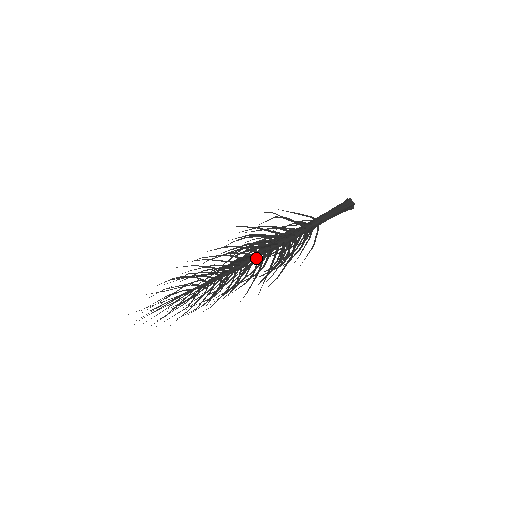
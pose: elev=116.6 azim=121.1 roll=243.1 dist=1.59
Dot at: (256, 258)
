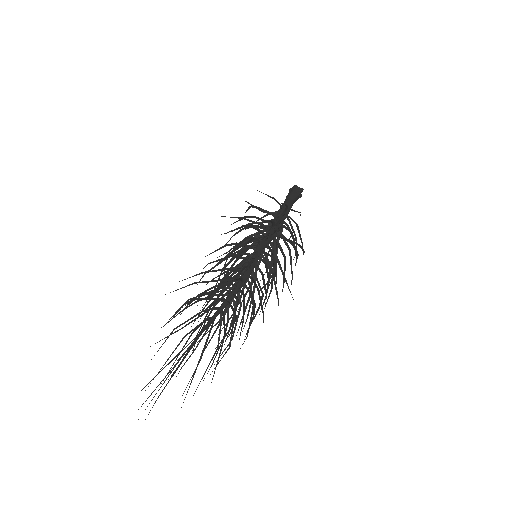
Dot at: (271, 249)
